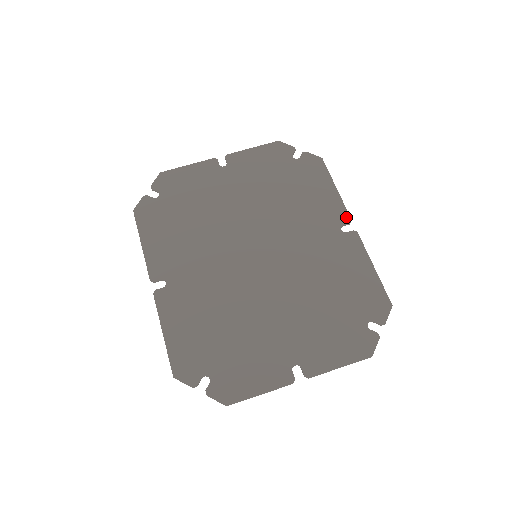
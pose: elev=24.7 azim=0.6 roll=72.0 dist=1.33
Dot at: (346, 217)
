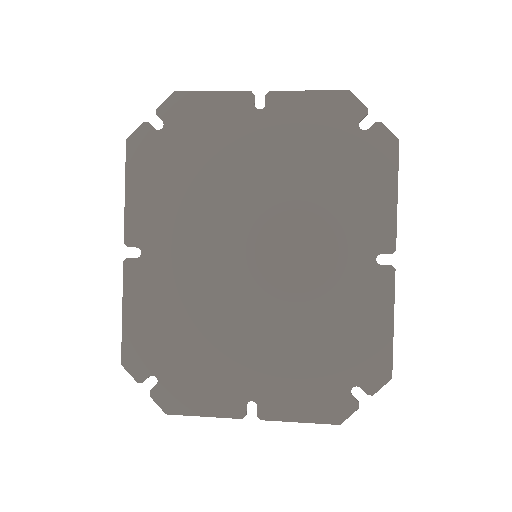
Dot at: (390, 243)
